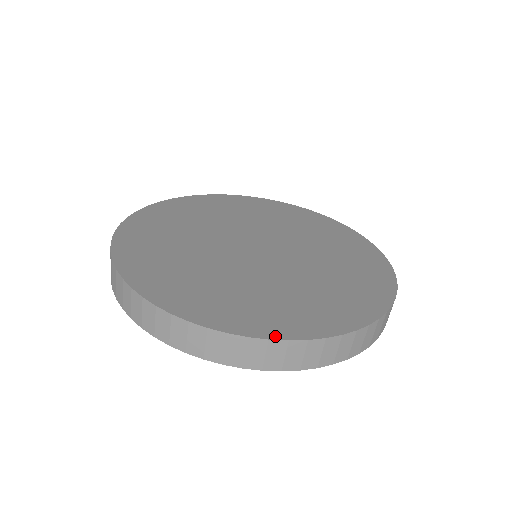
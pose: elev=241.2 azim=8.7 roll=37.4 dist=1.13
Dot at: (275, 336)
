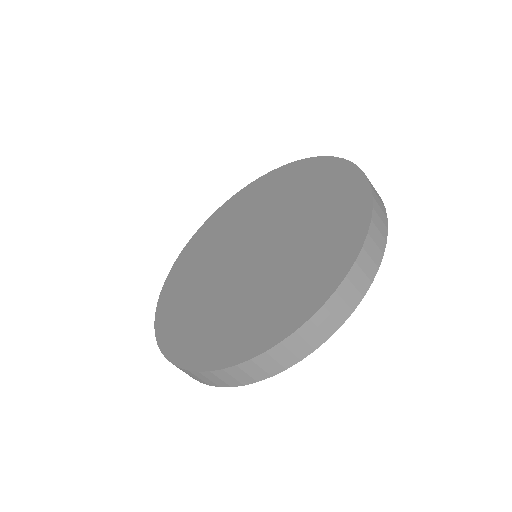
Dot at: (241, 359)
